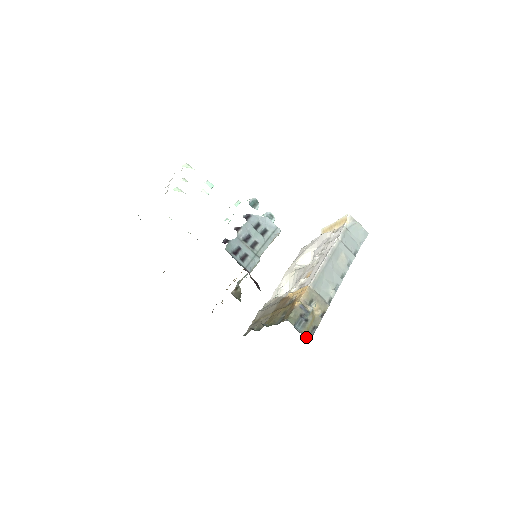
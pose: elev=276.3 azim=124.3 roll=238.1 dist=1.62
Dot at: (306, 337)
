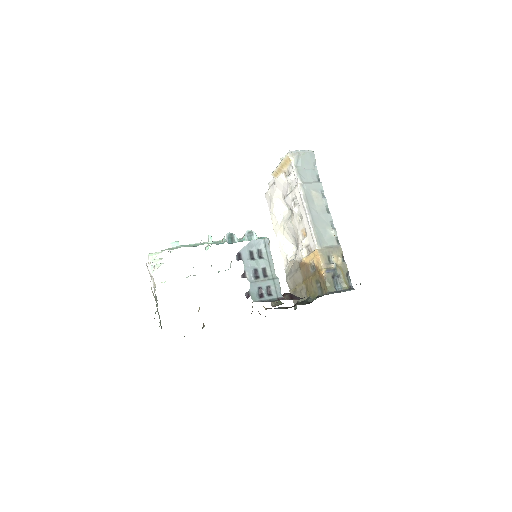
Dot at: (349, 288)
